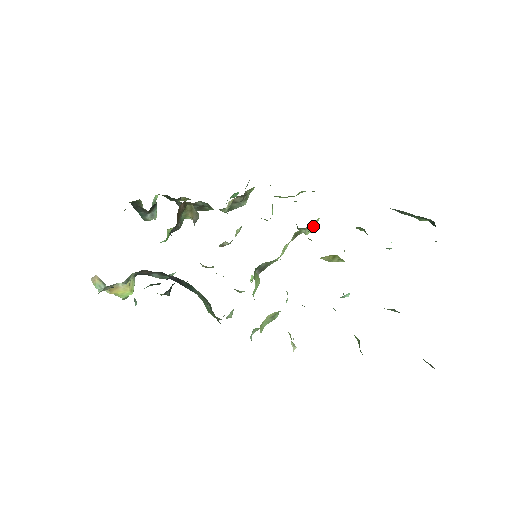
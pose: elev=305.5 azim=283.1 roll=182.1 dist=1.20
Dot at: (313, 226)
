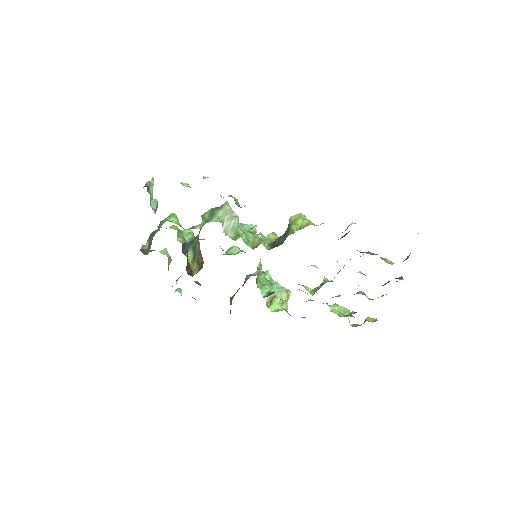
Dot at: occluded
